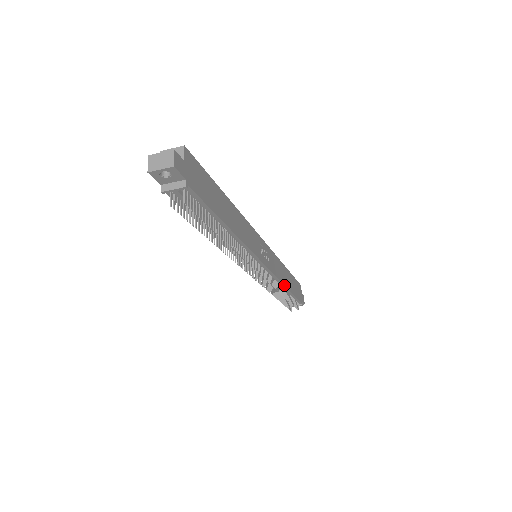
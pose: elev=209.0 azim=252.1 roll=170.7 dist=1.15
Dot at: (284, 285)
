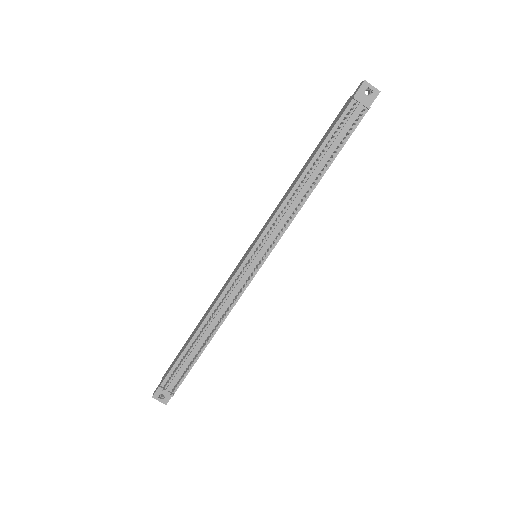
Dot at: (221, 324)
